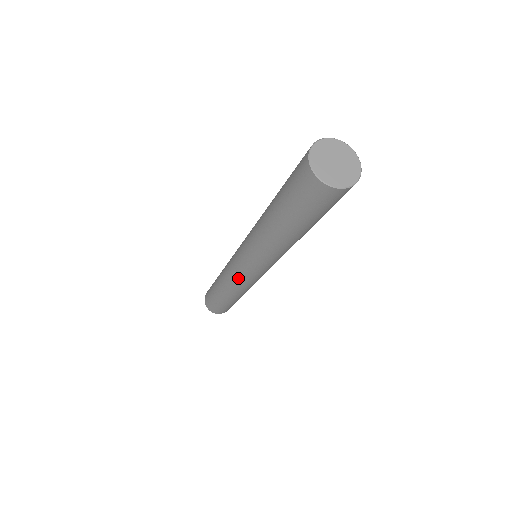
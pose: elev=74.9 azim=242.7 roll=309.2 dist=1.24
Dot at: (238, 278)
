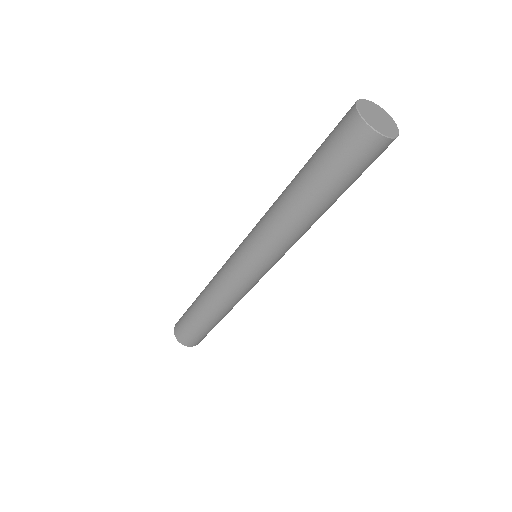
Dot at: (226, 268)
